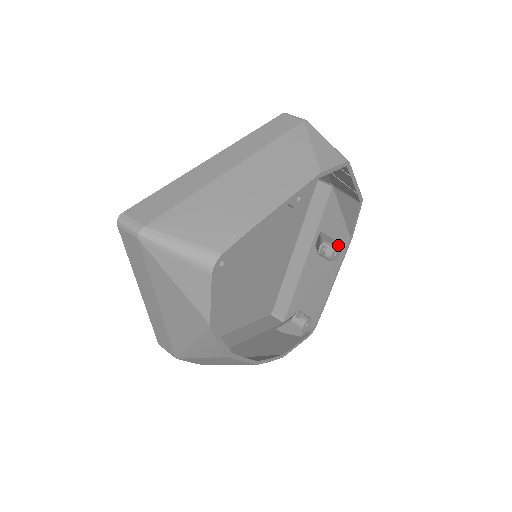
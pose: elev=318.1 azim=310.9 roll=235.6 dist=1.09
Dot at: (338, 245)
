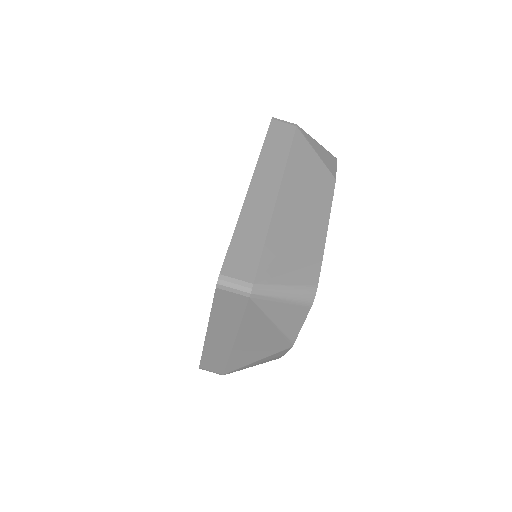
Dot at: occluded
